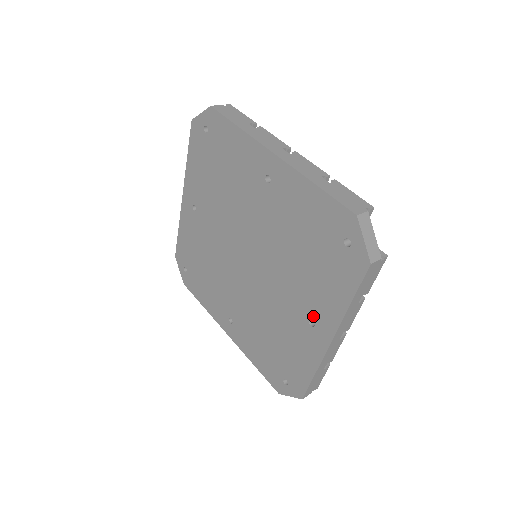
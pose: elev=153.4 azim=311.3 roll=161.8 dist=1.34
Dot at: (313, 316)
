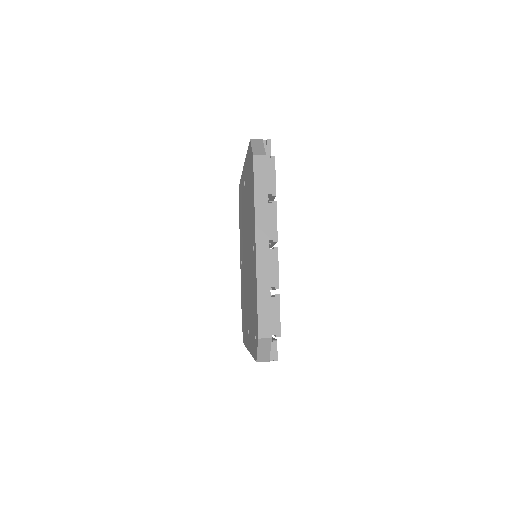
Dot at: occluded
